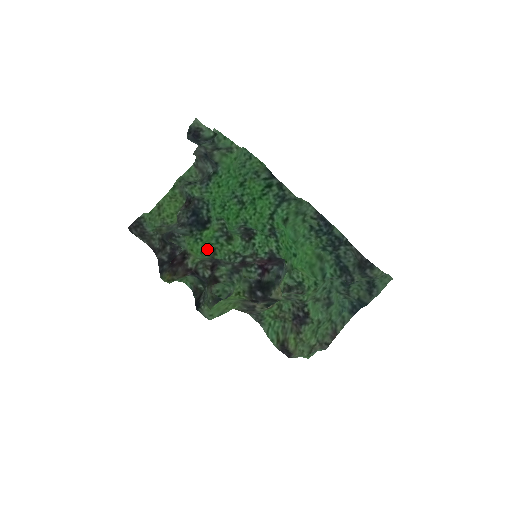
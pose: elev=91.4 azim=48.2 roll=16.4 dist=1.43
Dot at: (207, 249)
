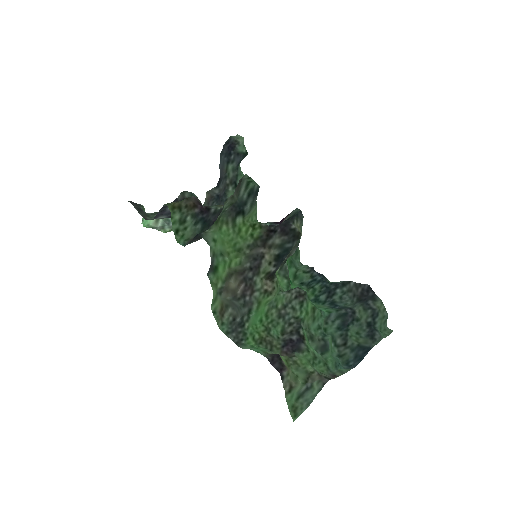
Dot at: occluded
